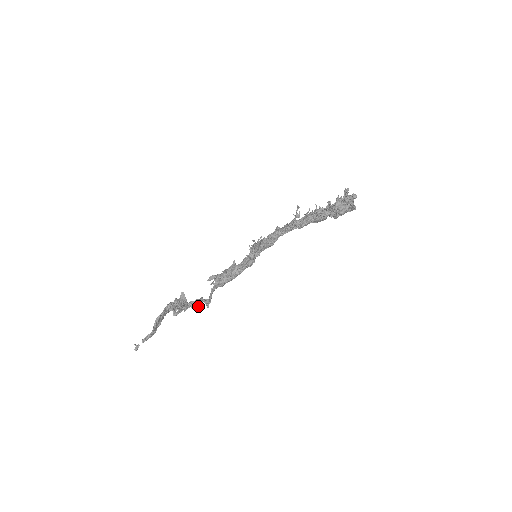
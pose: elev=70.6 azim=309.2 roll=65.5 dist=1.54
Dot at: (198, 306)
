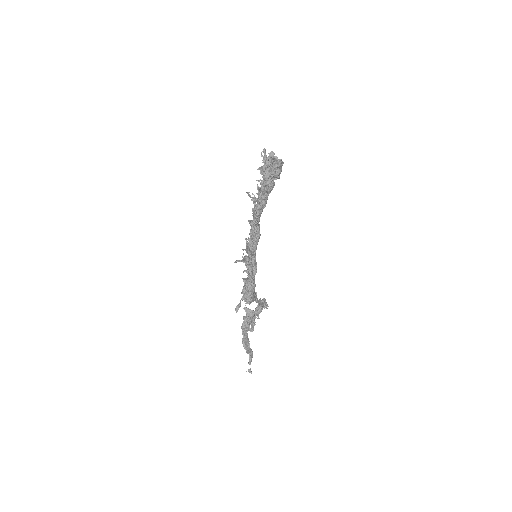
Dot at: occluded
